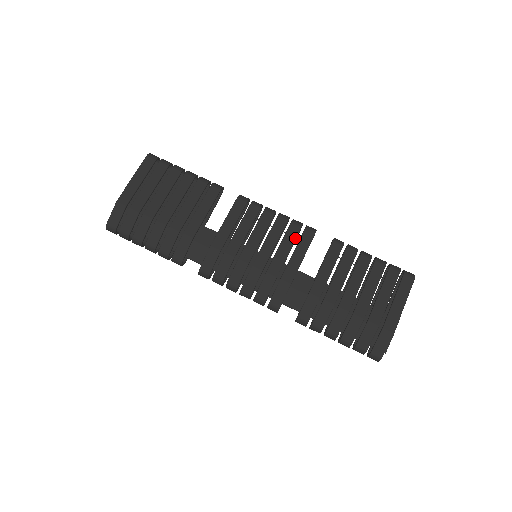
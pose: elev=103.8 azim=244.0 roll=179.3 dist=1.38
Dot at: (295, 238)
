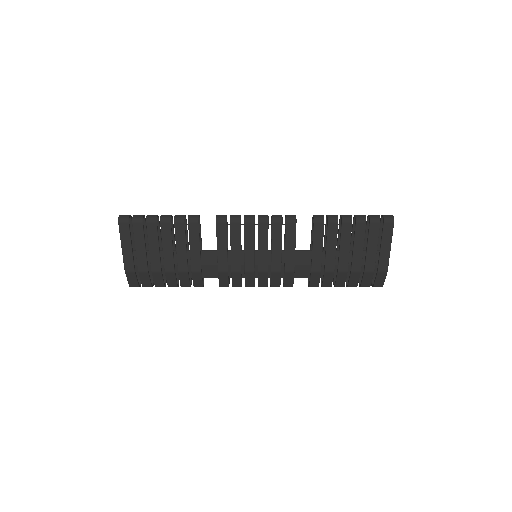
Dot at: (281, 235)
